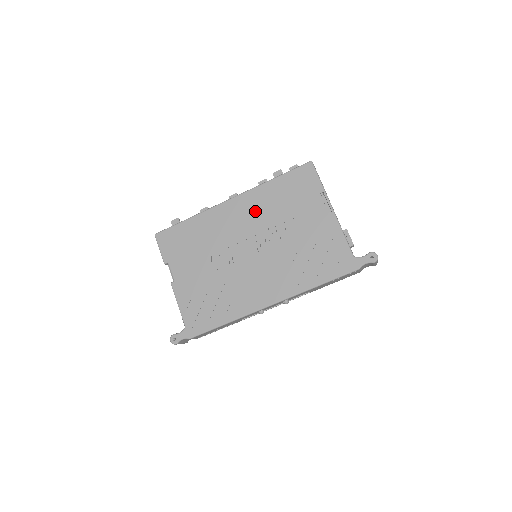
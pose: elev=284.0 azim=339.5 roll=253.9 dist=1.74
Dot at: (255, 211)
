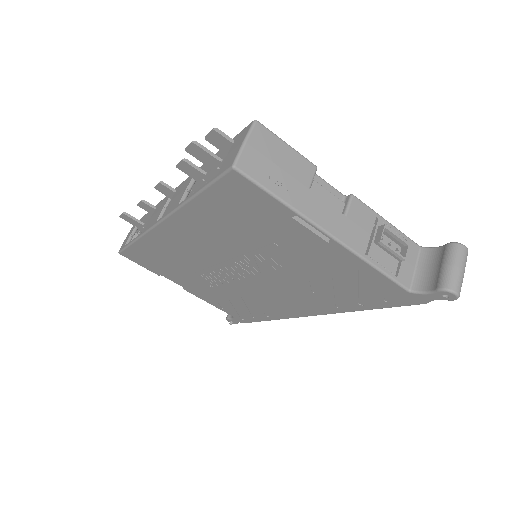
Dot at: (207, 238)
